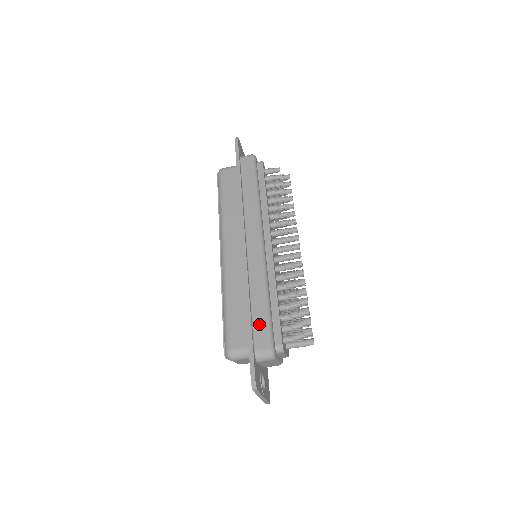
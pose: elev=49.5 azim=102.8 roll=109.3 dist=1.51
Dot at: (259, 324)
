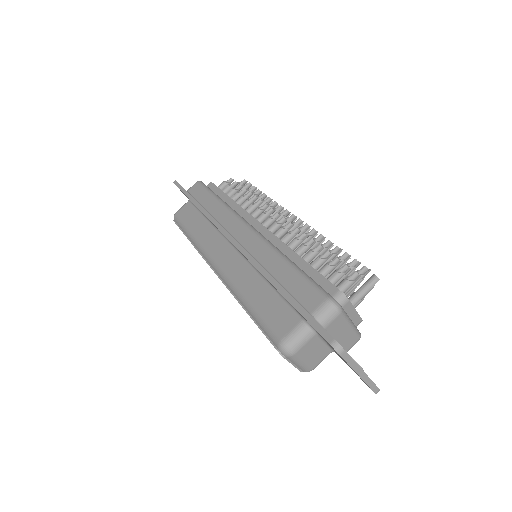
Dot at: (297, 288)
